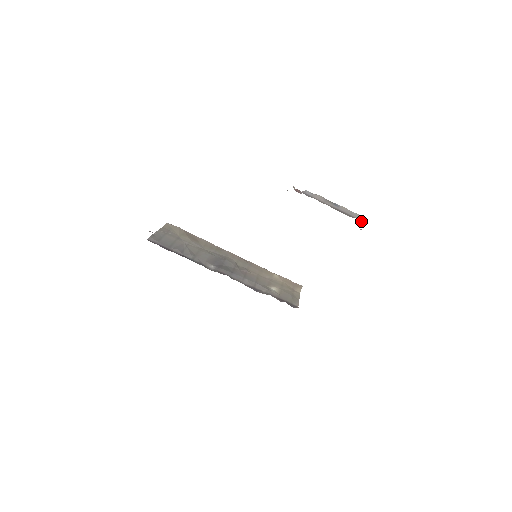
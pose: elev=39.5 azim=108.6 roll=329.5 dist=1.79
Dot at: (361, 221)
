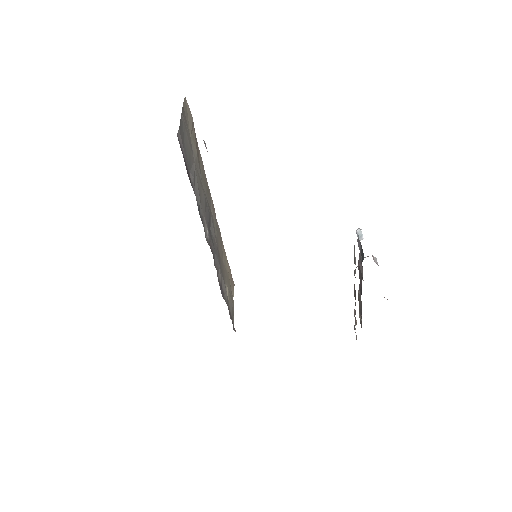
Dot at: occluded
